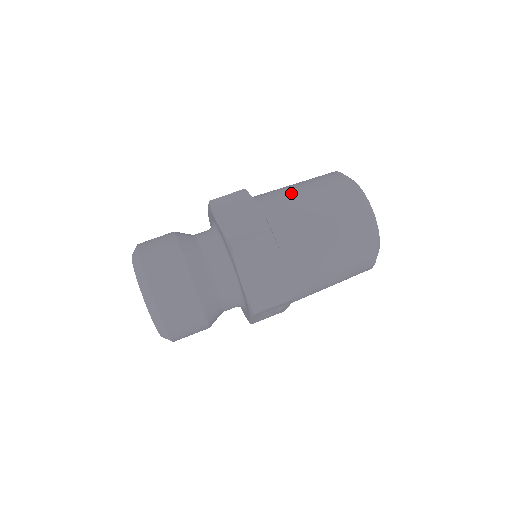
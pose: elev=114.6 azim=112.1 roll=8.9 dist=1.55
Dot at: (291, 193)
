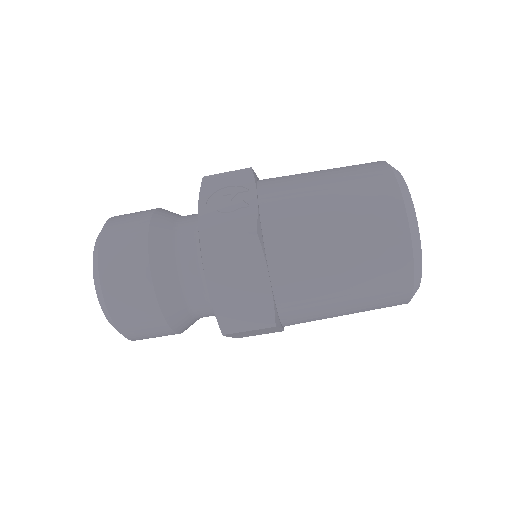
Dot at: (321, 258)
